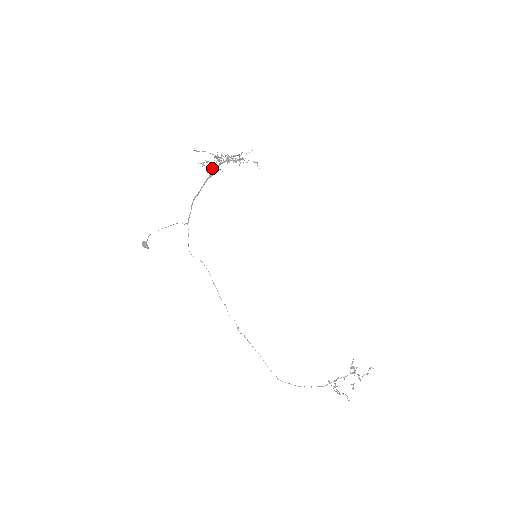
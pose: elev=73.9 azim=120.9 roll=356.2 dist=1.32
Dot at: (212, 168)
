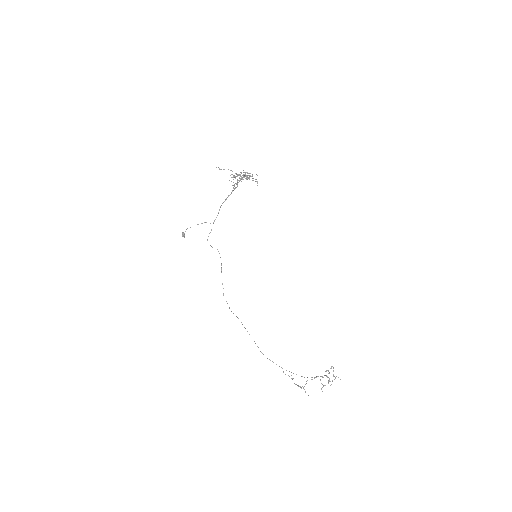
Dot at: (237, 182)
